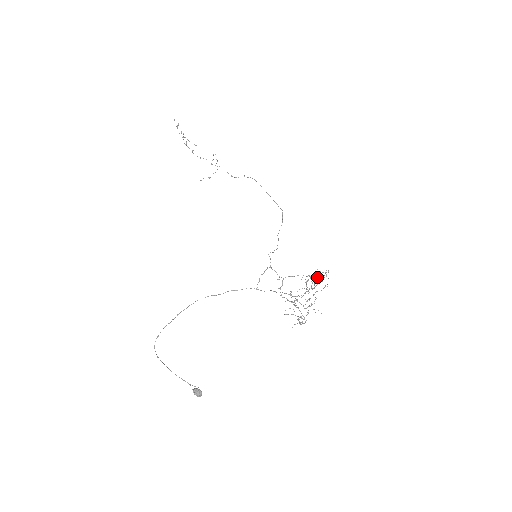
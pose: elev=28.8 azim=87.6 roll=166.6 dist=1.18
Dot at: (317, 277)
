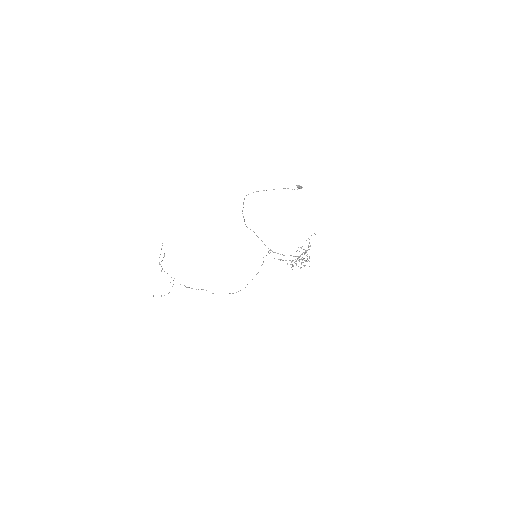
Dot at: (304, 252)
